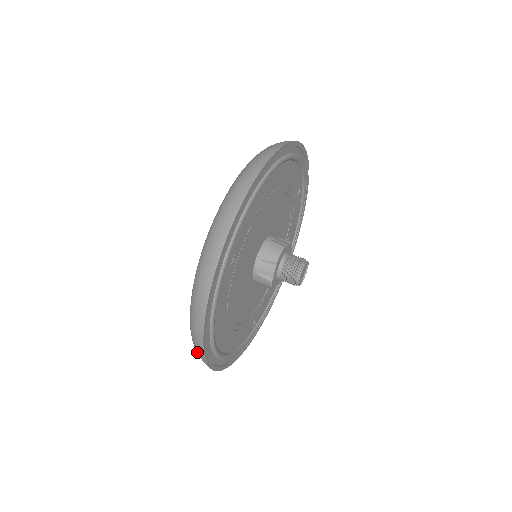
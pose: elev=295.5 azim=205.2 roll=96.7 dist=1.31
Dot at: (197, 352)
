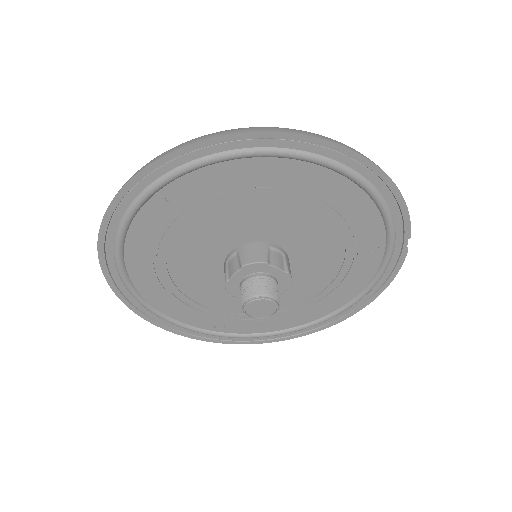
Dot at: occluded
